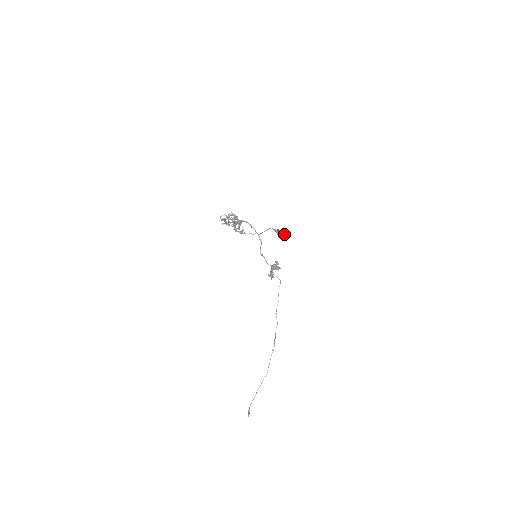
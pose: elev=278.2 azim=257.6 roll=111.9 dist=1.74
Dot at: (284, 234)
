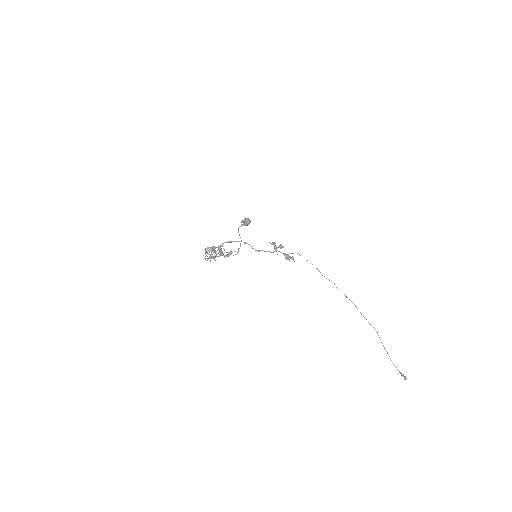
Dot at: (248, 220)
